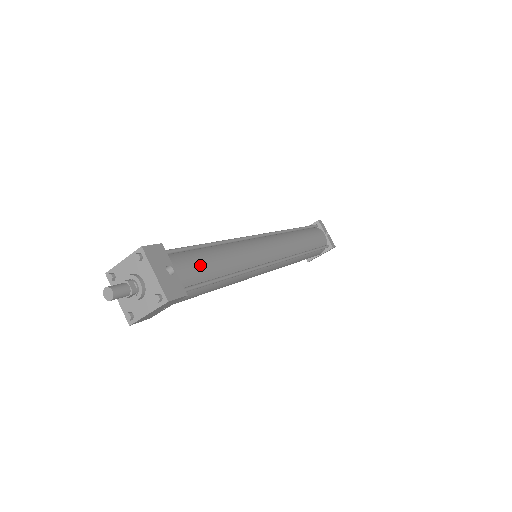
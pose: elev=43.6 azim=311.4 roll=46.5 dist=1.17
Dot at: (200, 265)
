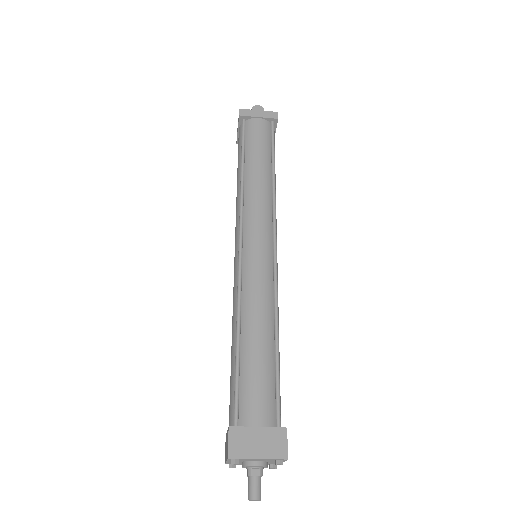
Dot at: occluded
